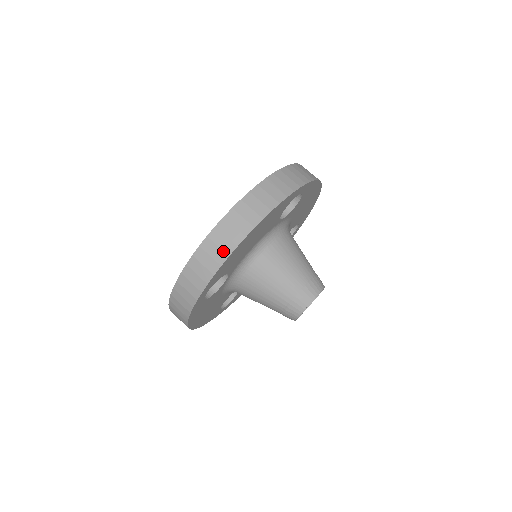
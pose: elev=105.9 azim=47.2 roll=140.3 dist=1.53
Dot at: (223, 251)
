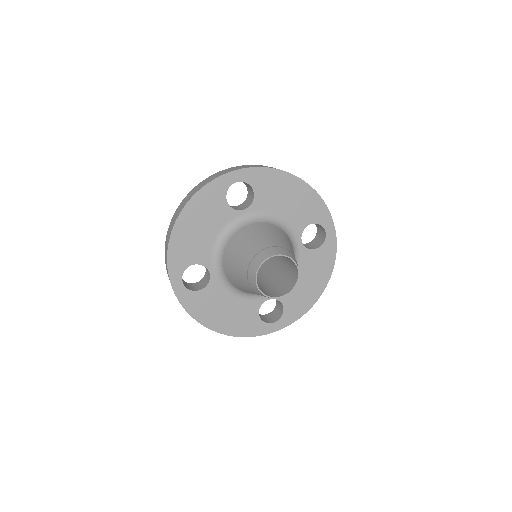
Dot at: occluded
